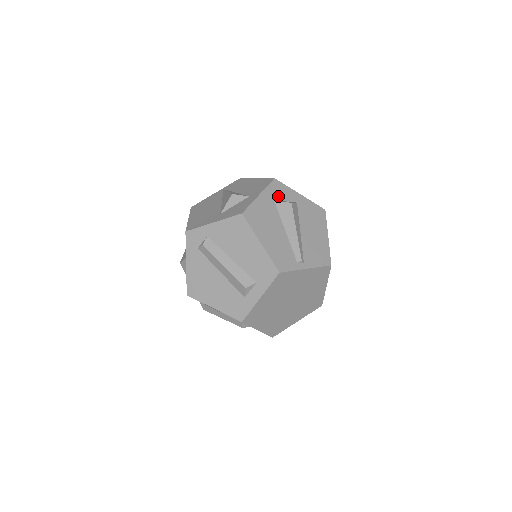
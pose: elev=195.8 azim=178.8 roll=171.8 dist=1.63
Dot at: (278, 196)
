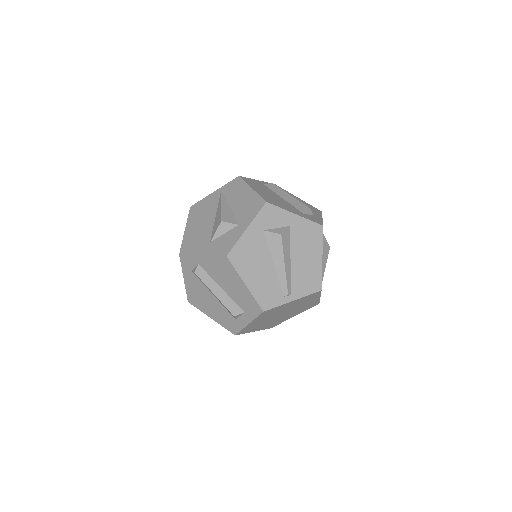
Dot at: (269, 224)
